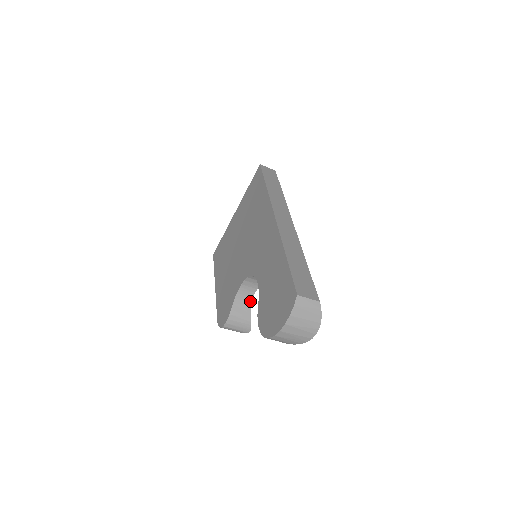
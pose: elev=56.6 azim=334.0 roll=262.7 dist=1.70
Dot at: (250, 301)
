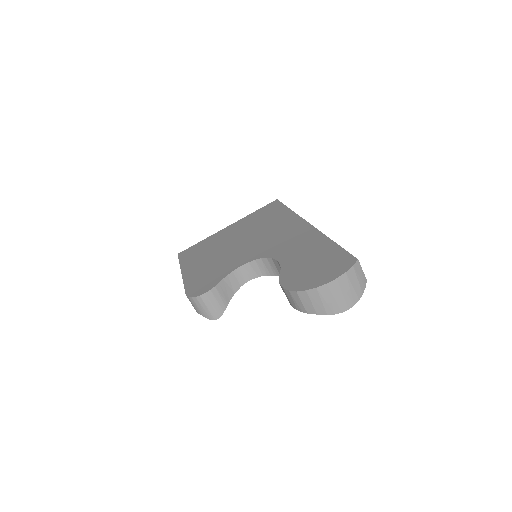
Dot at: (237, 288)
